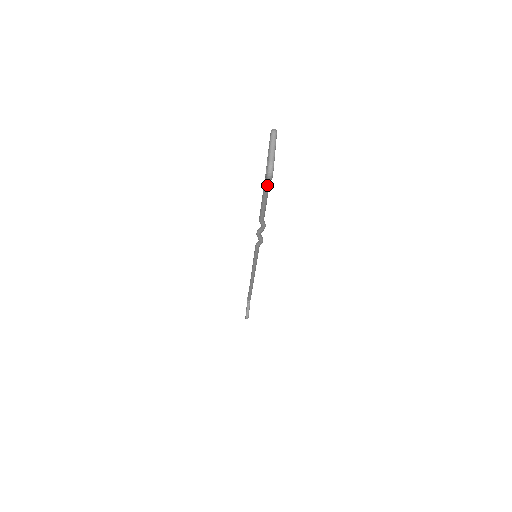
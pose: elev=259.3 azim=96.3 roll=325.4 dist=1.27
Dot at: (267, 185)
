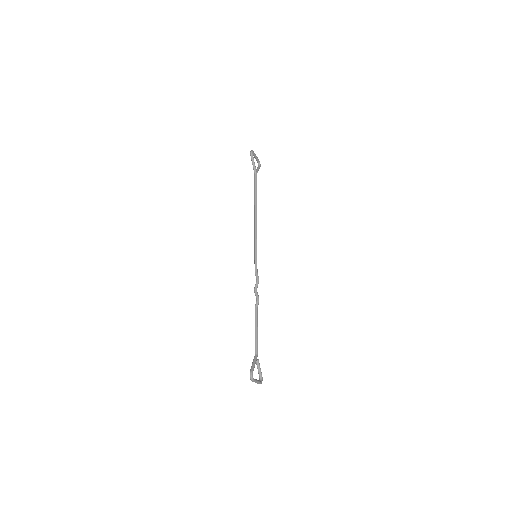
Dot at: (257, 350)
